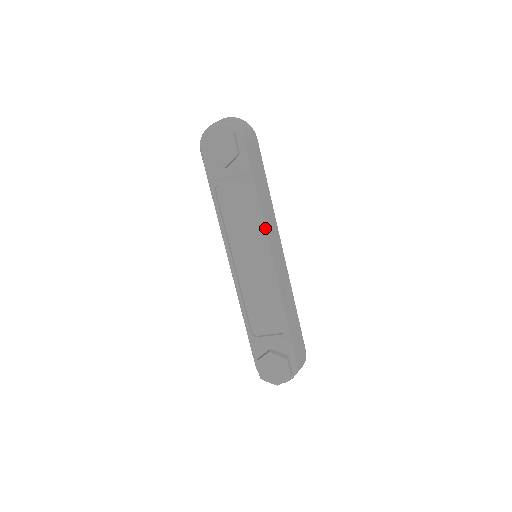
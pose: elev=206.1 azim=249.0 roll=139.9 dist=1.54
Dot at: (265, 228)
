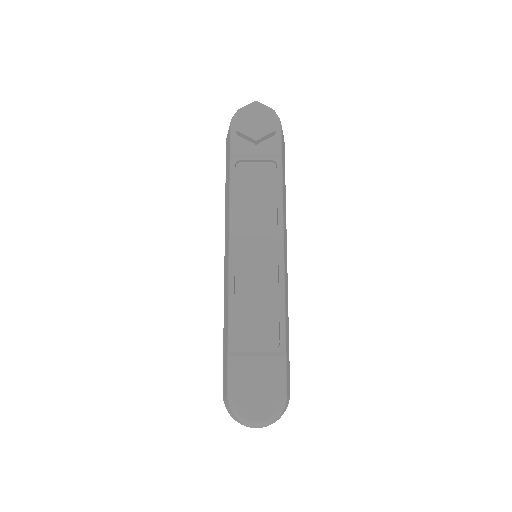
Dot at: (283, 216)
